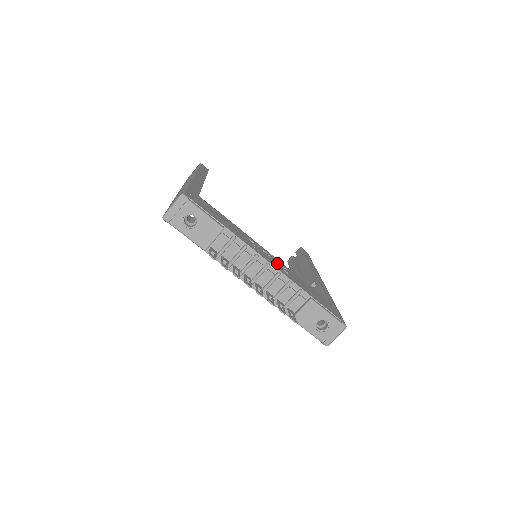
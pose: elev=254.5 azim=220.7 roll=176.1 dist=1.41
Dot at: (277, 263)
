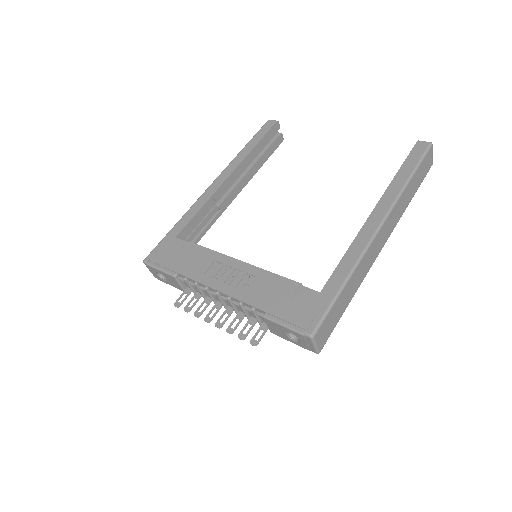
Dot at: (241, 277)
